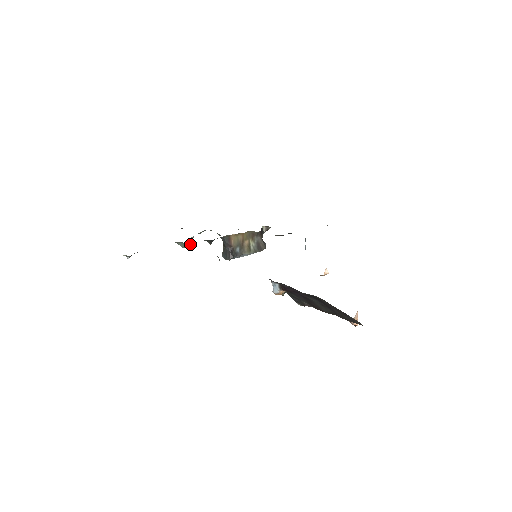
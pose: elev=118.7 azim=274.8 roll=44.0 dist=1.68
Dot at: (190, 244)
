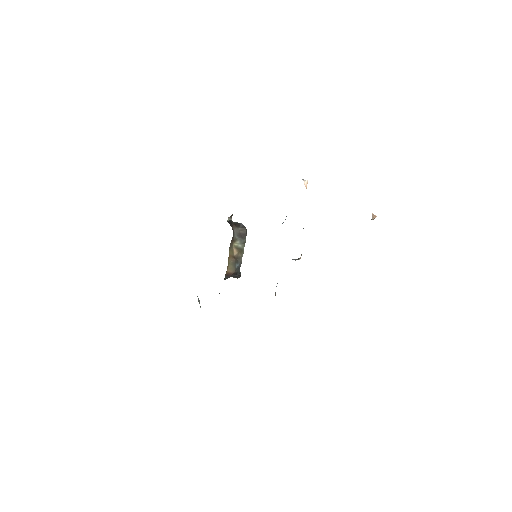
Dot at: occluded
